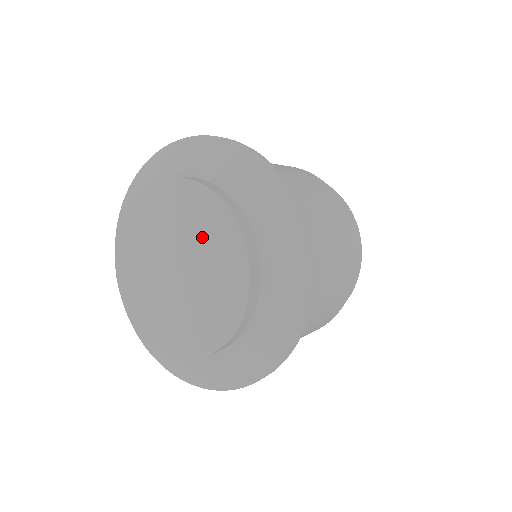
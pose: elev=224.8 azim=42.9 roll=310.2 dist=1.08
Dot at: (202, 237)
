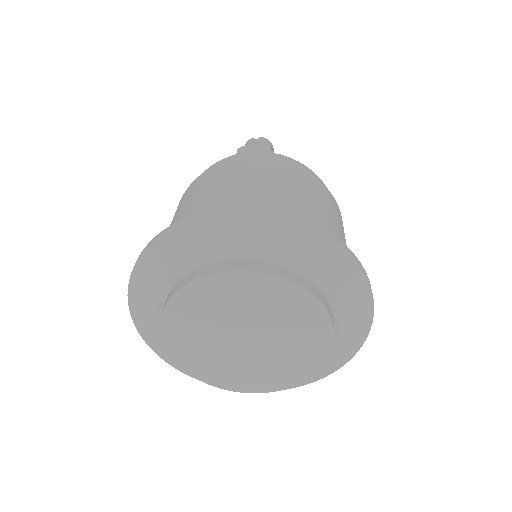
Dot at: (294, 333)
